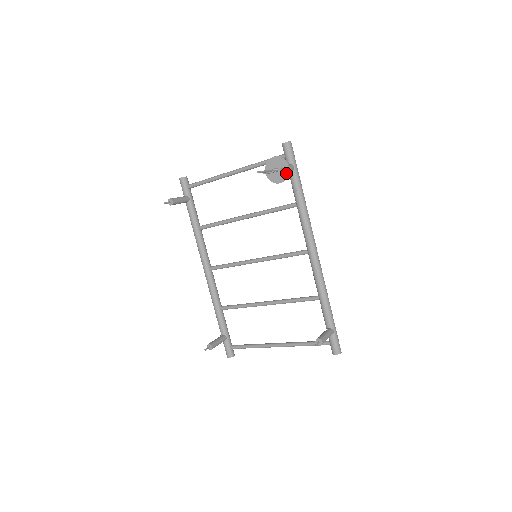
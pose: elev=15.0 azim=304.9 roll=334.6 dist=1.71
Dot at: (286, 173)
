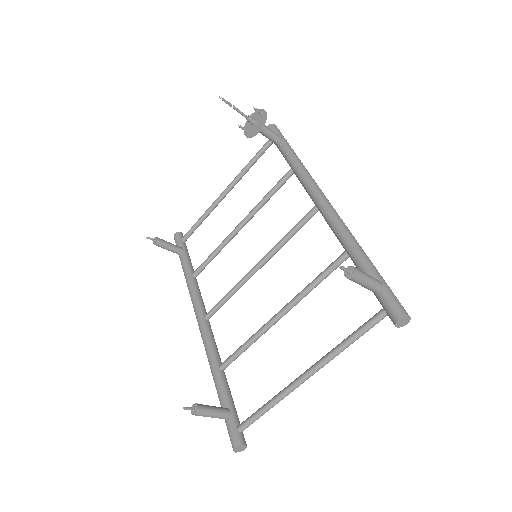
Dot at: (264, 118)
